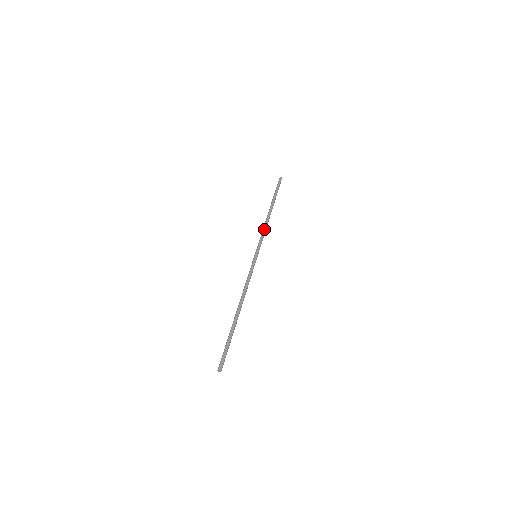
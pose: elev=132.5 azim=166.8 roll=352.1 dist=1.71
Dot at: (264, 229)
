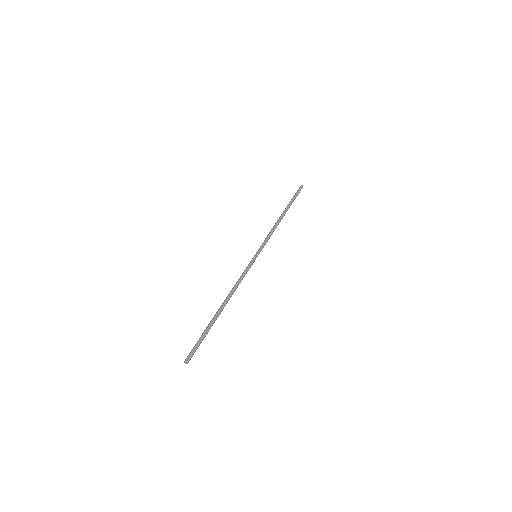
Dot at: (270, 232)
